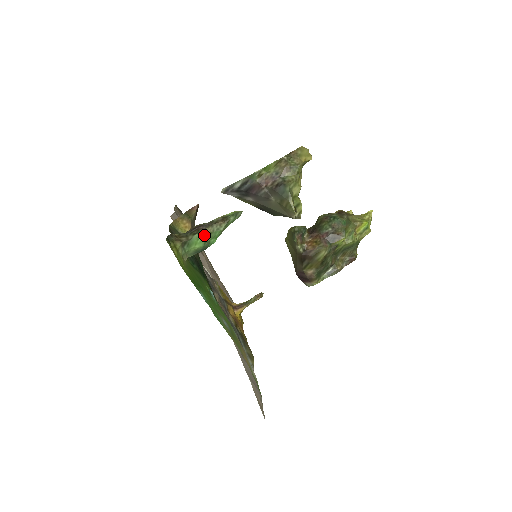
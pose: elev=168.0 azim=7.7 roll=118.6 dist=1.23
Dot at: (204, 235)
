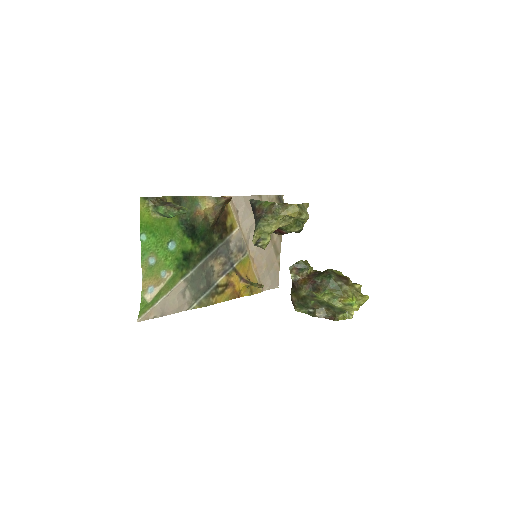
Dot at: (166, 209)
